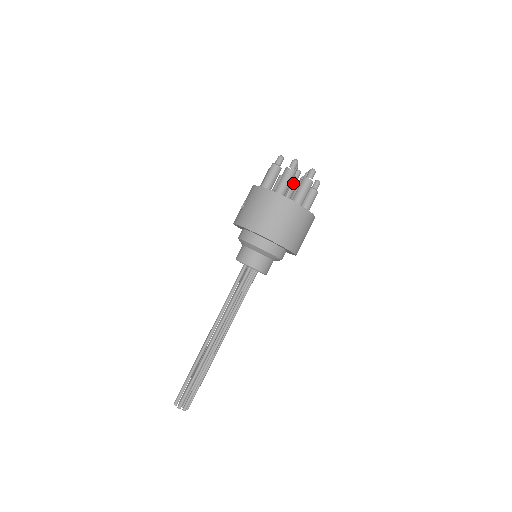
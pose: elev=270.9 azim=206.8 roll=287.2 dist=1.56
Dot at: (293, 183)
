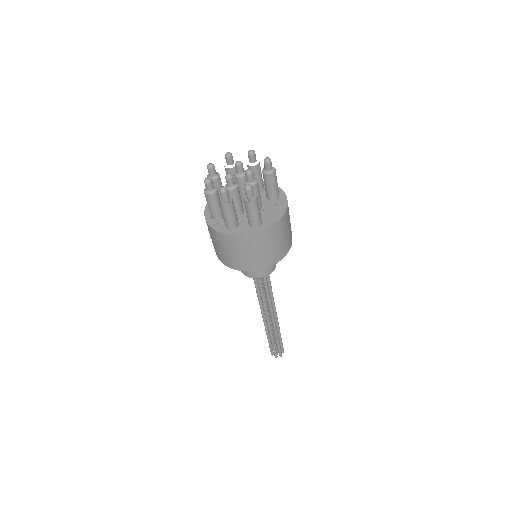
Dot at: (241, 182)
